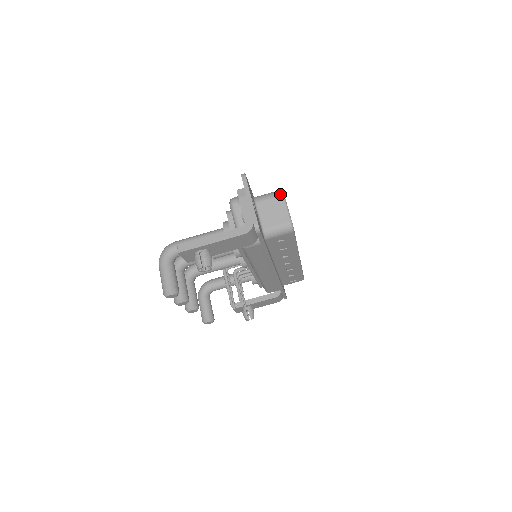
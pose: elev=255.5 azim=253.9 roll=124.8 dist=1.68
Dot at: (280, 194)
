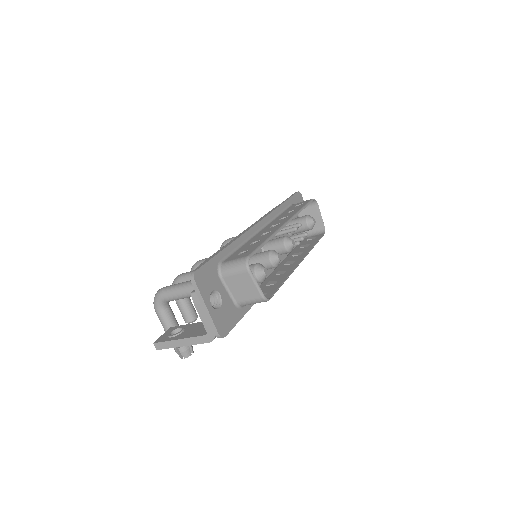
Dot at: (245, 270)
